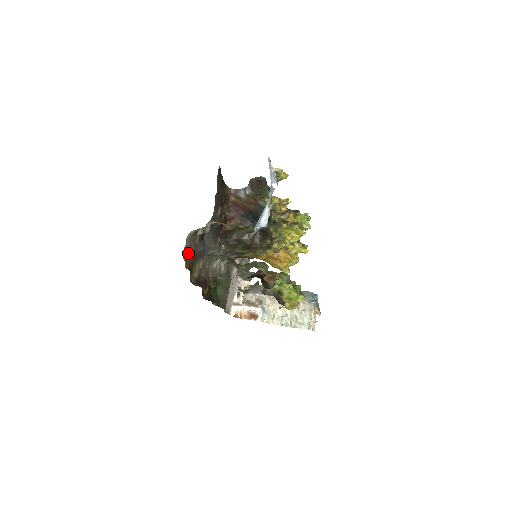
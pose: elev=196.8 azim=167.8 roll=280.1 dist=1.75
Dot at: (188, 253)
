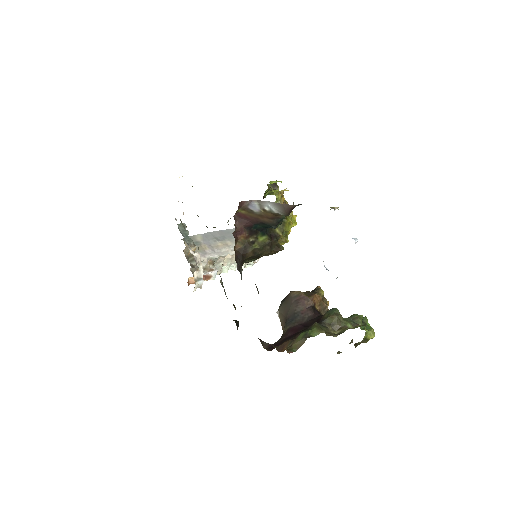
Dot at: occluded
